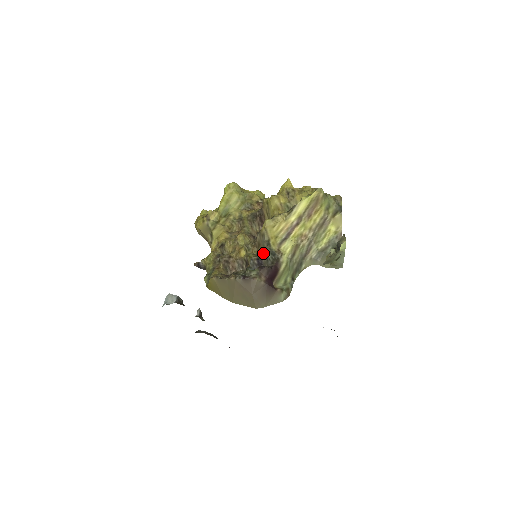
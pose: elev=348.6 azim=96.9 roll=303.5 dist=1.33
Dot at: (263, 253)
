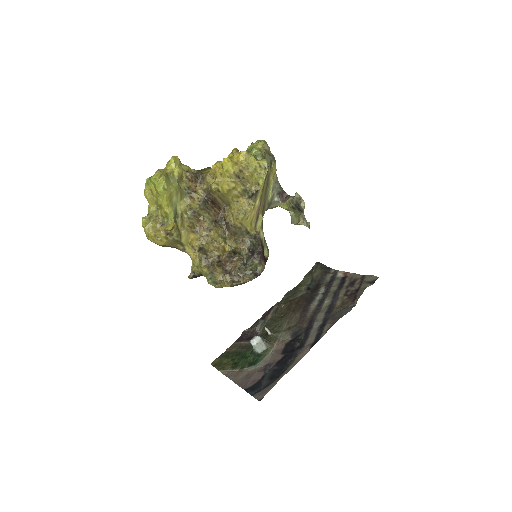
Dot at: (250, 243)
